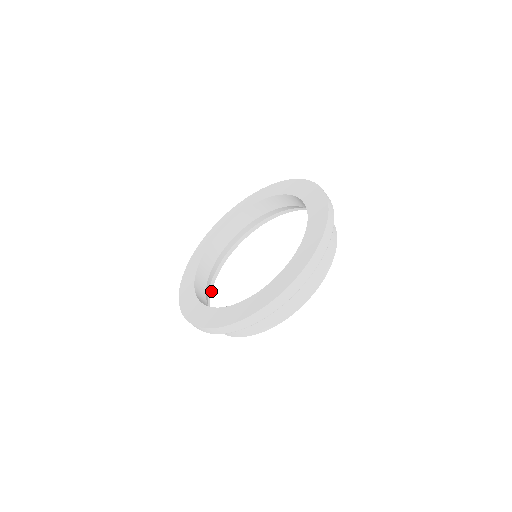
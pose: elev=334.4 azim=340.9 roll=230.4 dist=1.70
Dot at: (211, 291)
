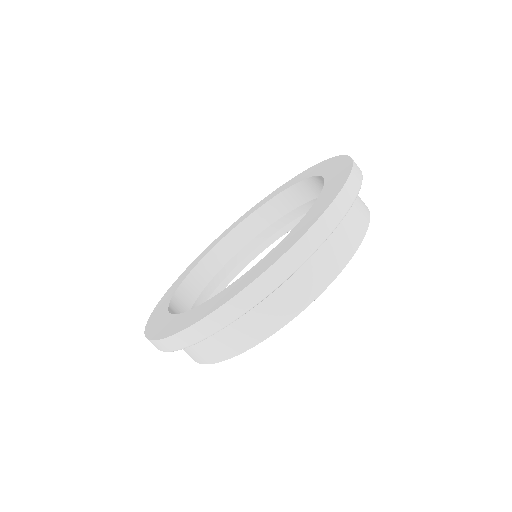
Dot at: occluded
